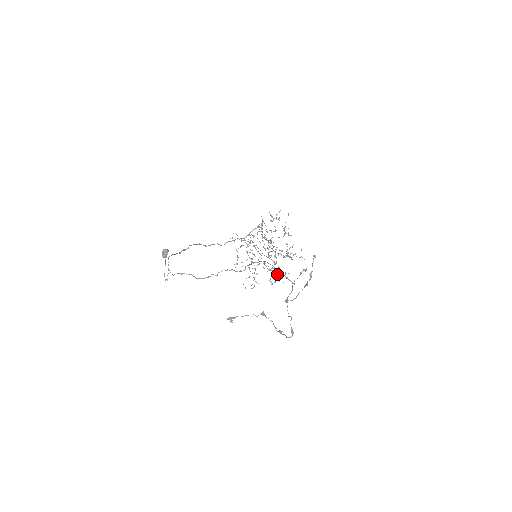
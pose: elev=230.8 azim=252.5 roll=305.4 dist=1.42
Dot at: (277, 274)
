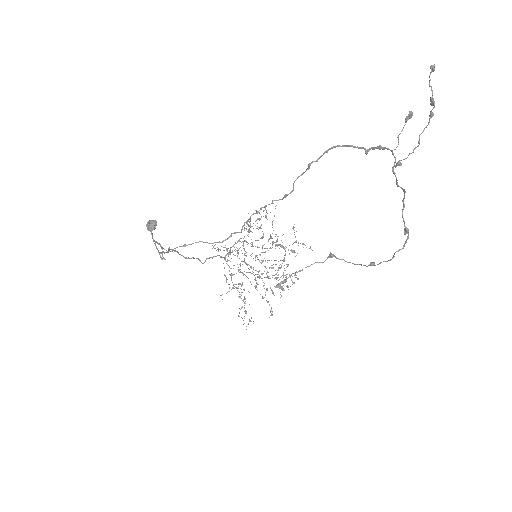
Dot at: occluded
